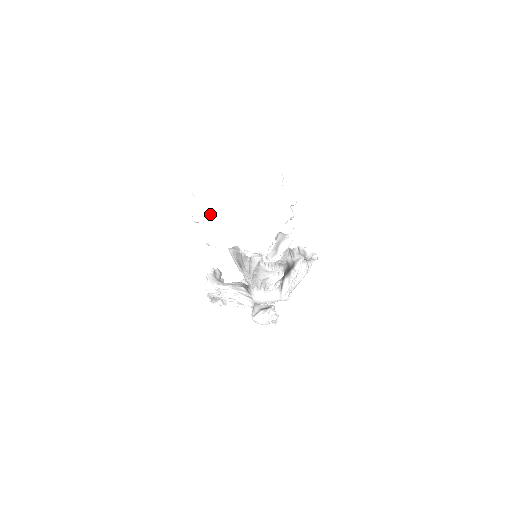
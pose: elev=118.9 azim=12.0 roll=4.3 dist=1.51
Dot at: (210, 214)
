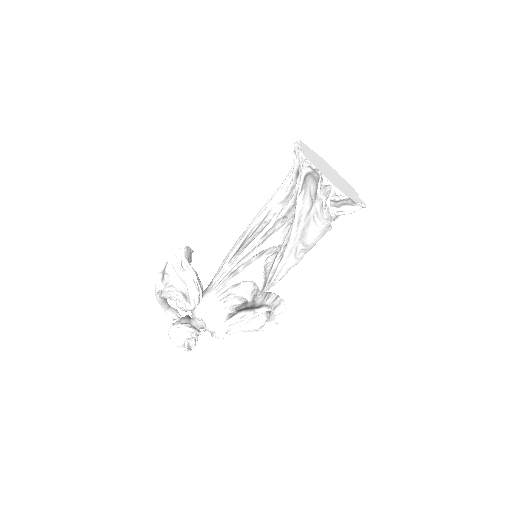
Dot at: (308, 152)
